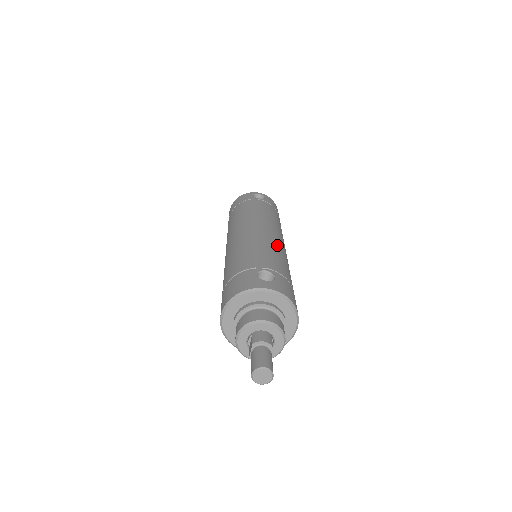
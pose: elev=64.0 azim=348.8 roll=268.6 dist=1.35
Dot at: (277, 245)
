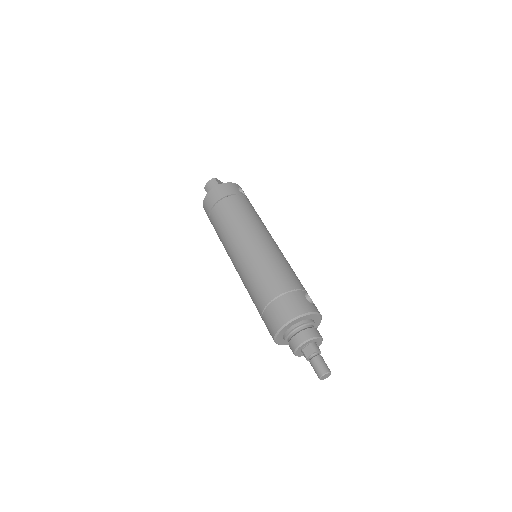
Dot at: occluded
